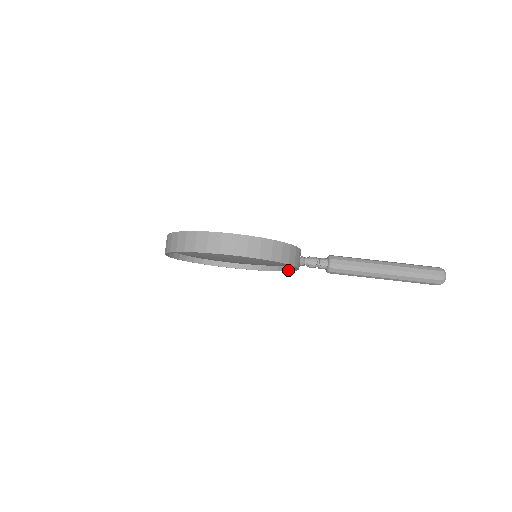
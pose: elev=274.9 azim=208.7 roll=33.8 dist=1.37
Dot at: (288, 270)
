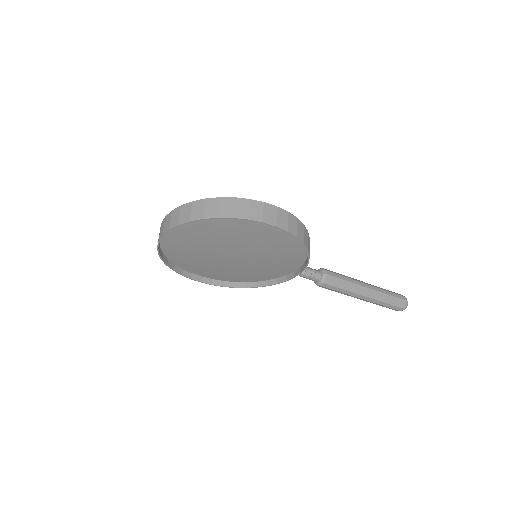
Dot at: (273, 283)
